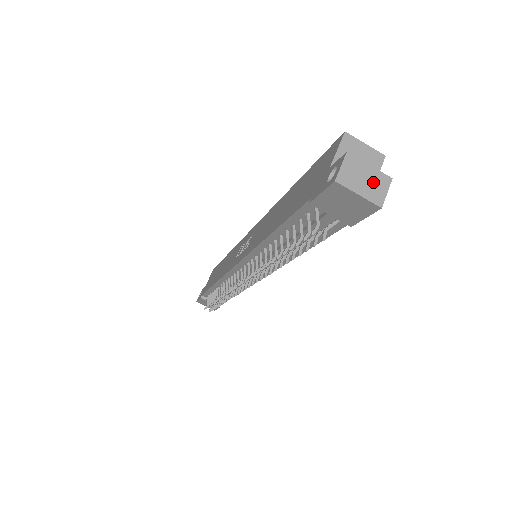
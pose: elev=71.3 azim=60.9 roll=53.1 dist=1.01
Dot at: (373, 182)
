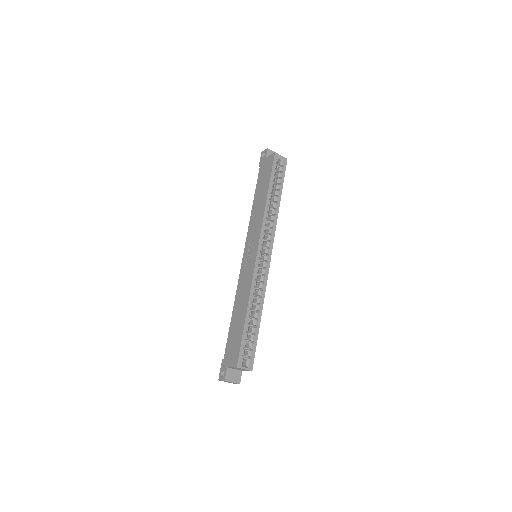
Dot at: occluded
